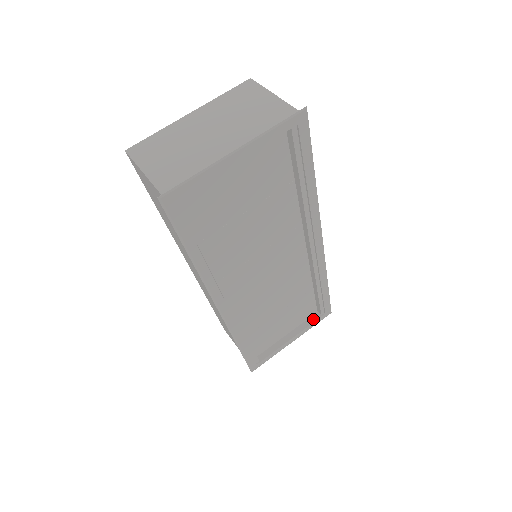
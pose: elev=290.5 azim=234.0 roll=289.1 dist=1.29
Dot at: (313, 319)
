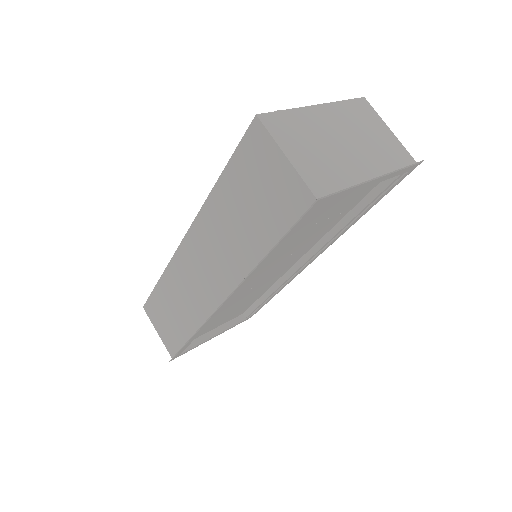
Dot at: (238, 320)
